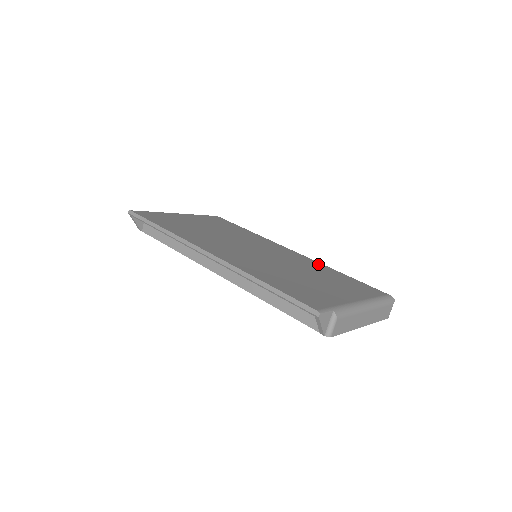
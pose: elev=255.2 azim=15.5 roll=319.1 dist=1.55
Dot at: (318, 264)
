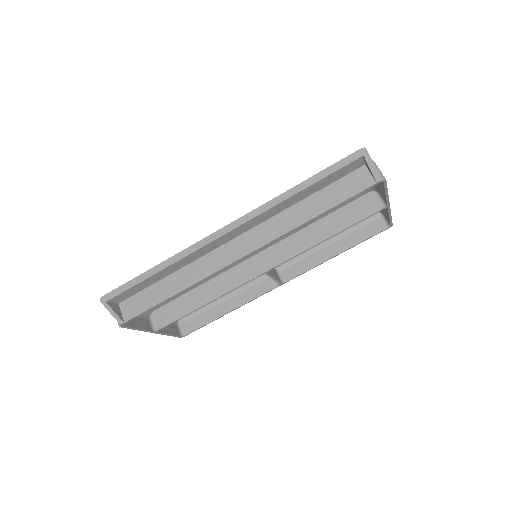
Dot at: occluded
